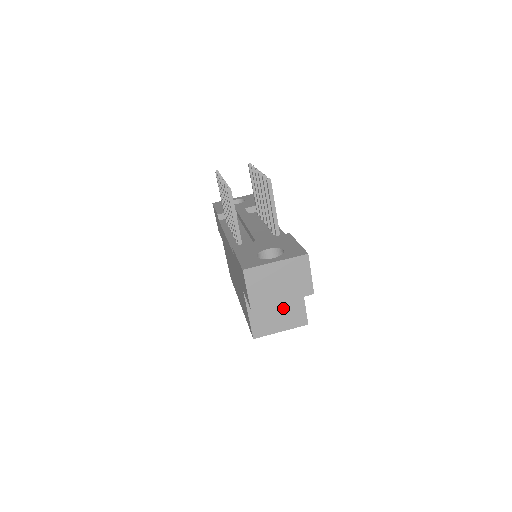
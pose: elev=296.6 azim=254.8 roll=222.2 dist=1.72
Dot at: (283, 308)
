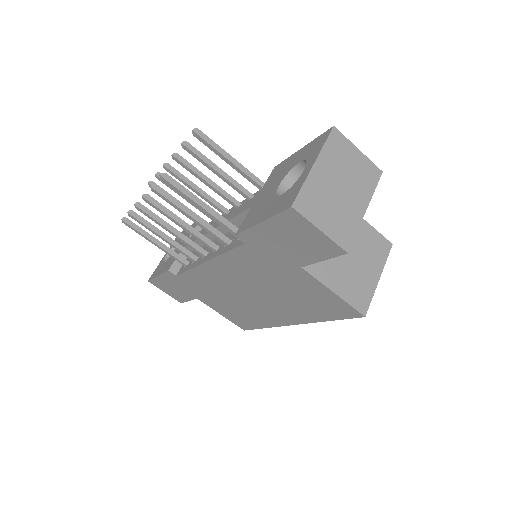
Dot at: (355, 249)
